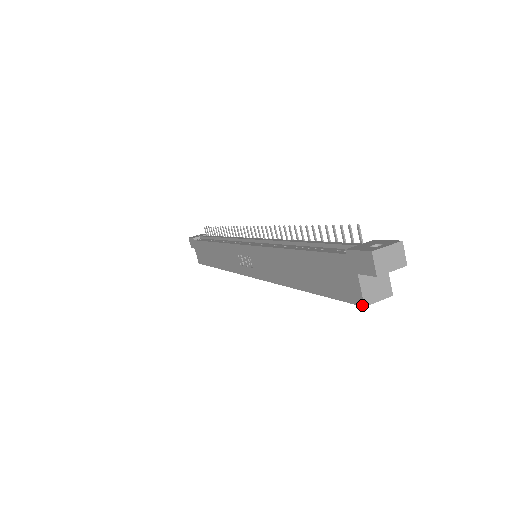
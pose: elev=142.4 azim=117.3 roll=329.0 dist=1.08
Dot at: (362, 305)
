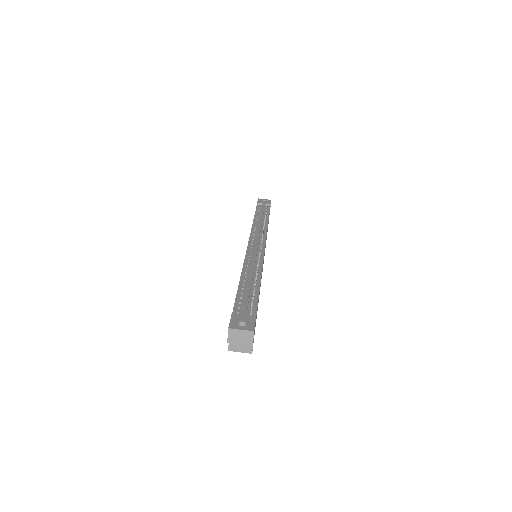
Dot at: (228, 349)
